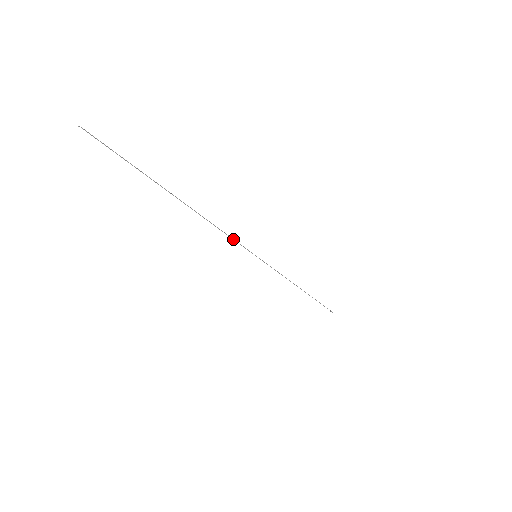
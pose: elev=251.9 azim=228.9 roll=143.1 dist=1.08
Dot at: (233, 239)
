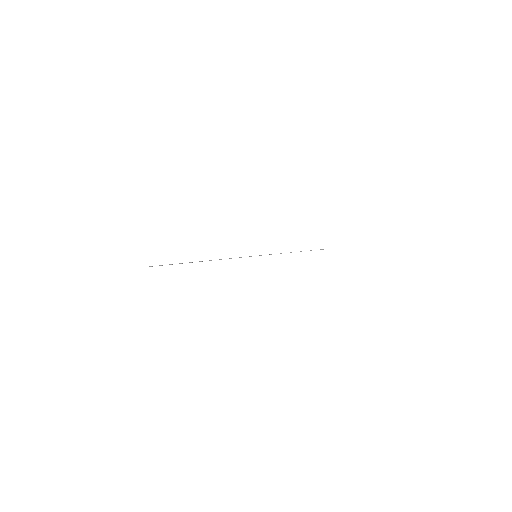
Dot at: occluded
